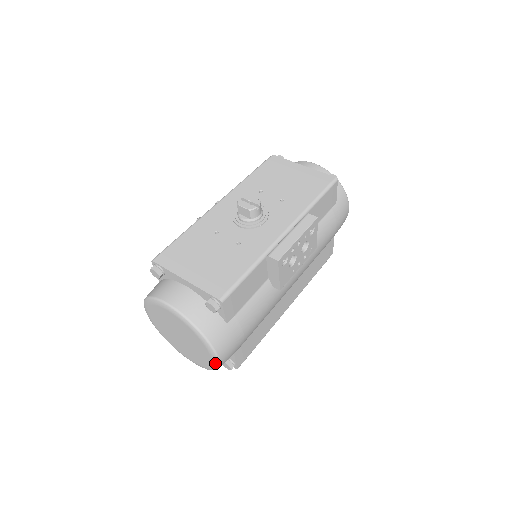
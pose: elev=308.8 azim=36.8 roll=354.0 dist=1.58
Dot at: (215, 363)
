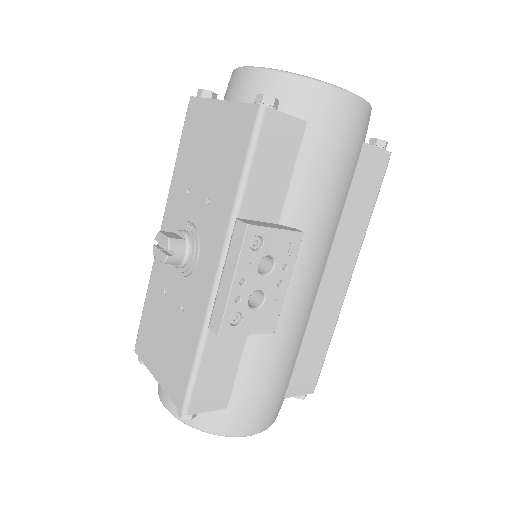
Dot at: occluded
